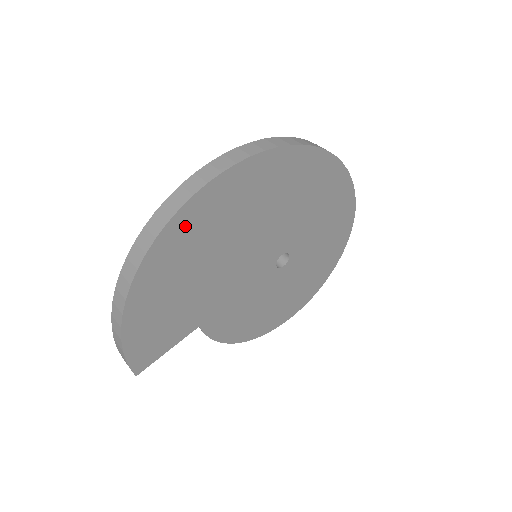
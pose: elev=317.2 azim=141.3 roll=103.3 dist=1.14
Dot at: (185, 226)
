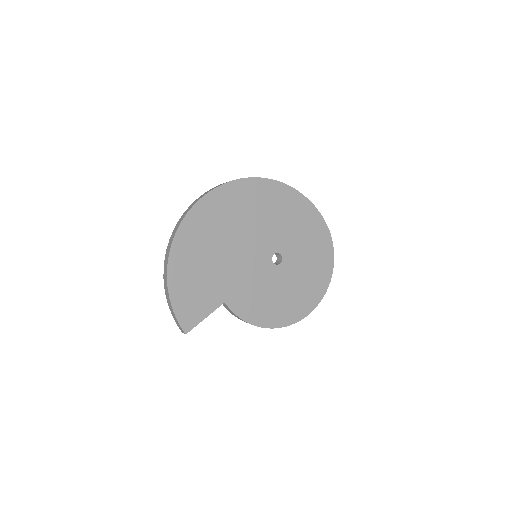
Dot at: (194, 224)
